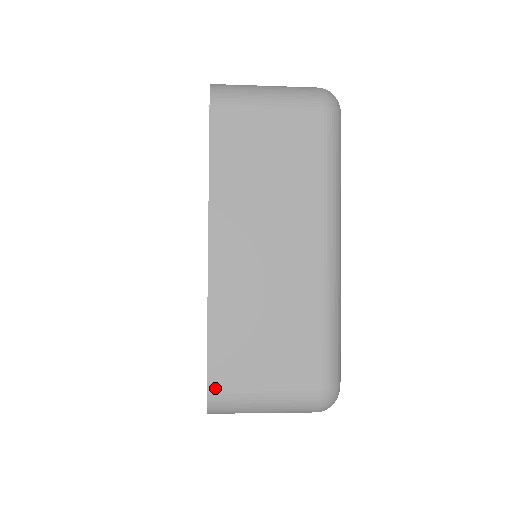
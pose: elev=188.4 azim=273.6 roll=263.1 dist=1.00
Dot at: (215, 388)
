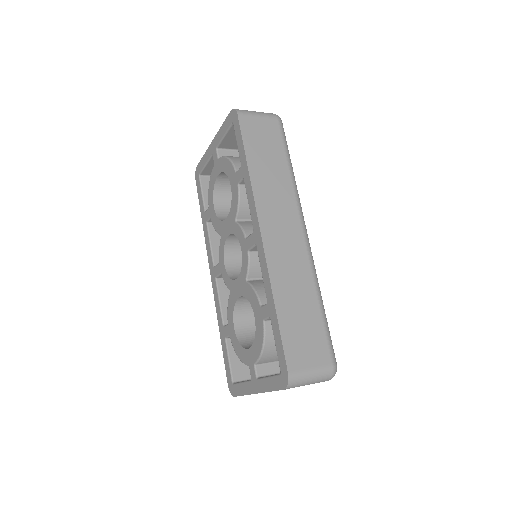
Dot at: occluded
